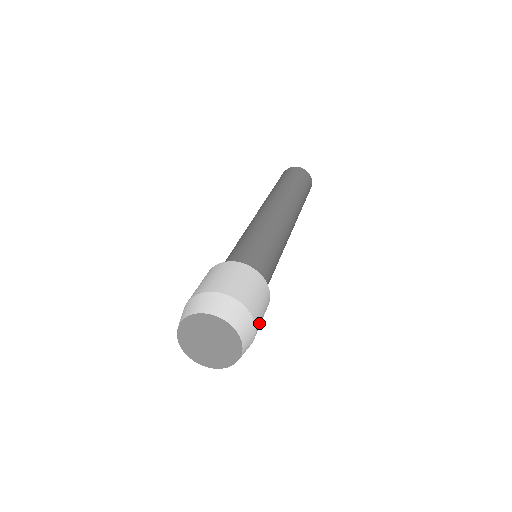
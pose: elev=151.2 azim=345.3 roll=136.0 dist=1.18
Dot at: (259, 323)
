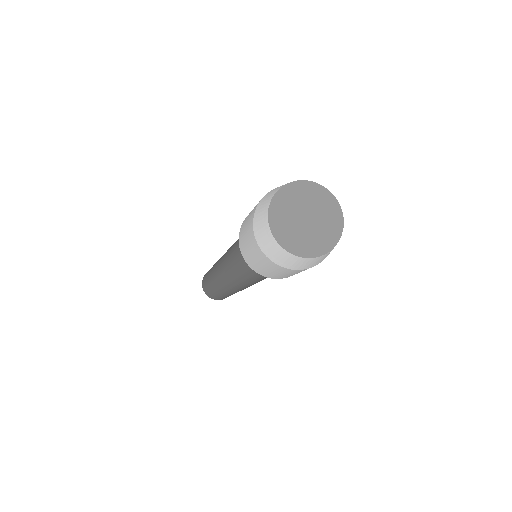
Dot at: occluded
